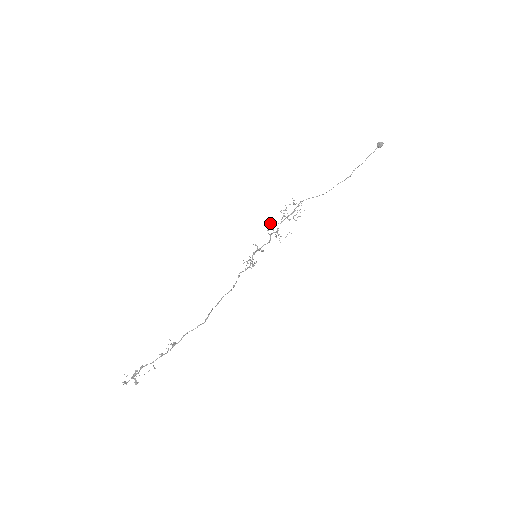
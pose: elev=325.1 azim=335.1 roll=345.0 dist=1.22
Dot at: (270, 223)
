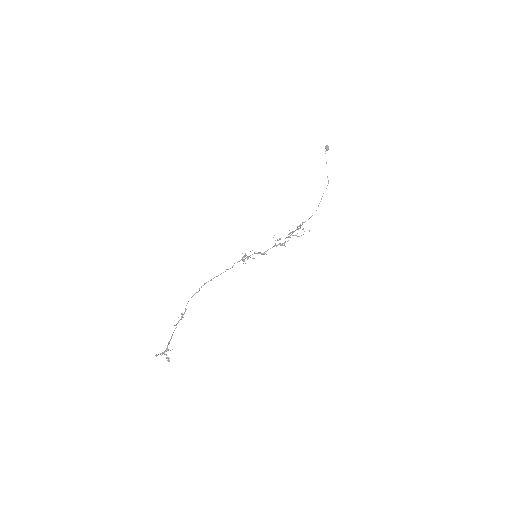
Dot at: occluded
